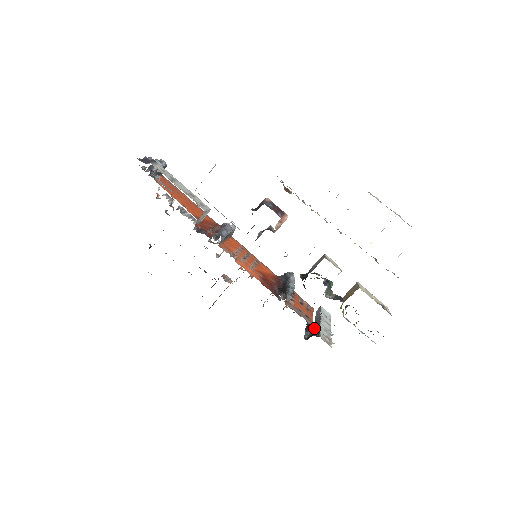
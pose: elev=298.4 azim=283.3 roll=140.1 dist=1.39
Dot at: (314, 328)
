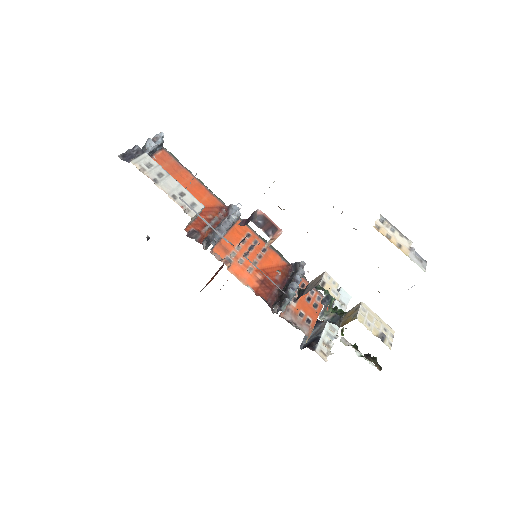
Dot at: (318, 329)
